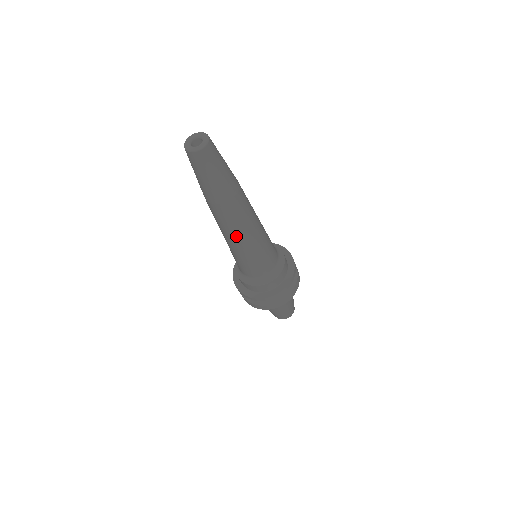
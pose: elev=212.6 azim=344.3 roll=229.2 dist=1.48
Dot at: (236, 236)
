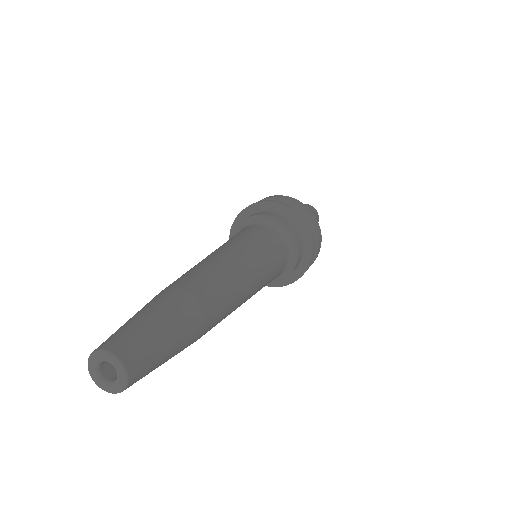
Dot at: occluded
